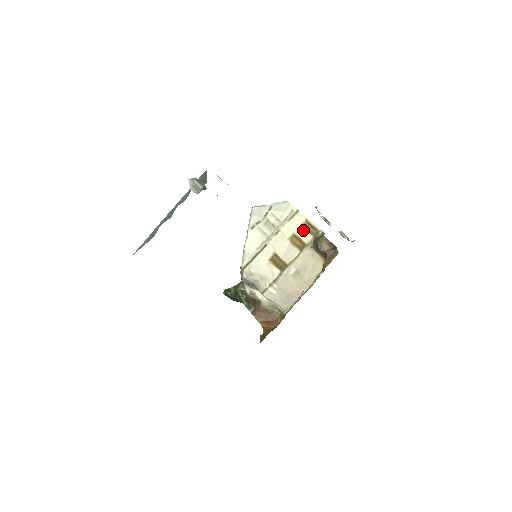
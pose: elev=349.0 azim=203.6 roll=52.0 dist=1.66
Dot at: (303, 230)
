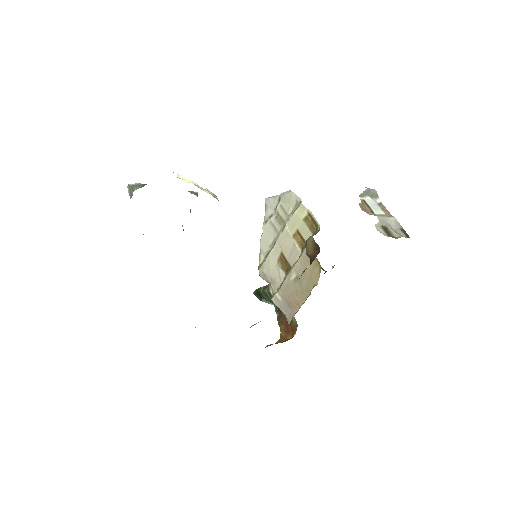
Dot at: (305, 226)
